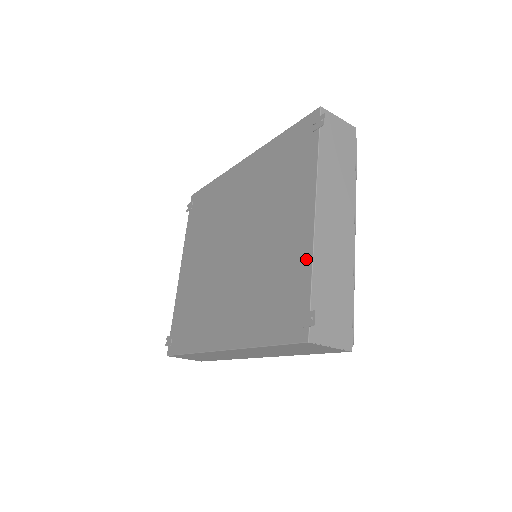
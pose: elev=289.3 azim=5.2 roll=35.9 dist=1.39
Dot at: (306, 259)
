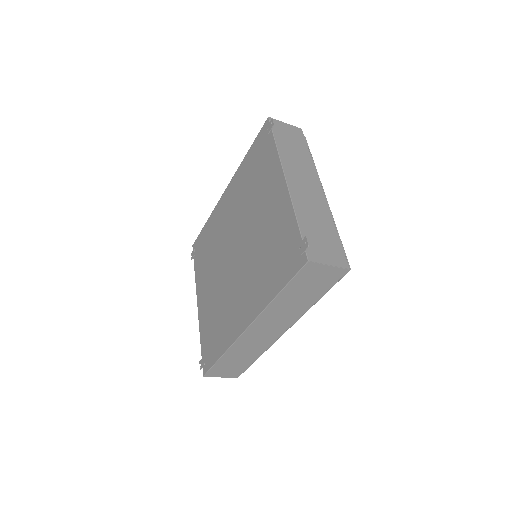
Dot at: (289, 211)
